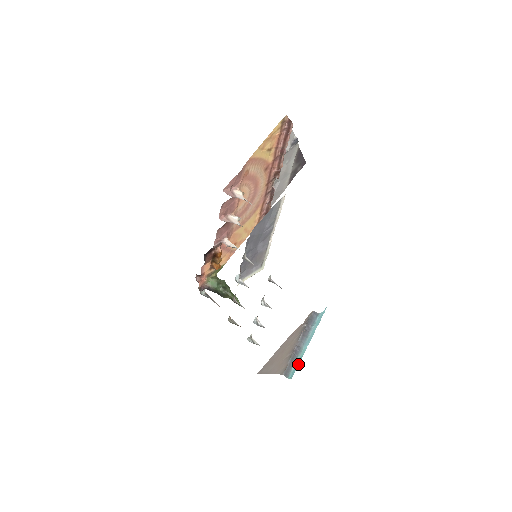
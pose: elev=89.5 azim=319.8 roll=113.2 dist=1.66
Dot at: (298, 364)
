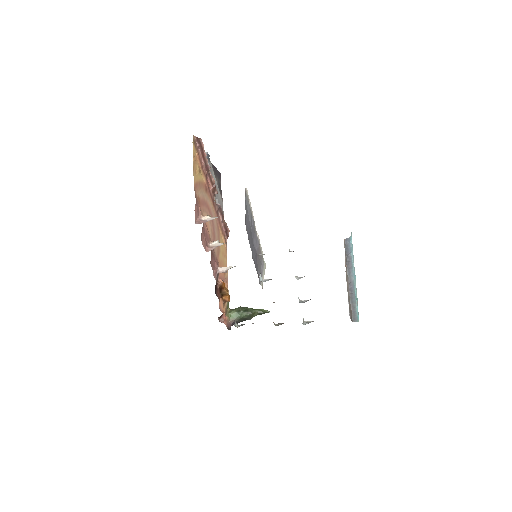
Dot at: (357, 302)
